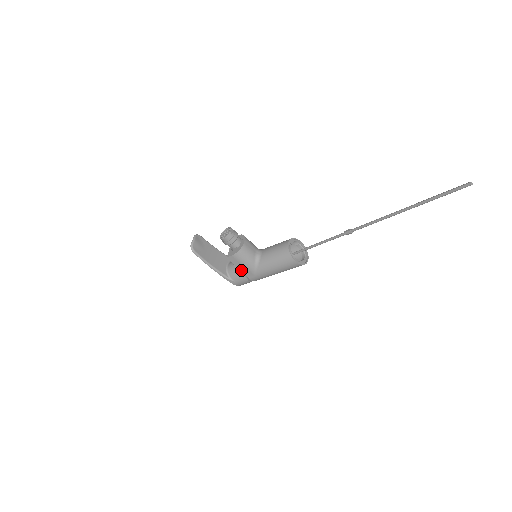
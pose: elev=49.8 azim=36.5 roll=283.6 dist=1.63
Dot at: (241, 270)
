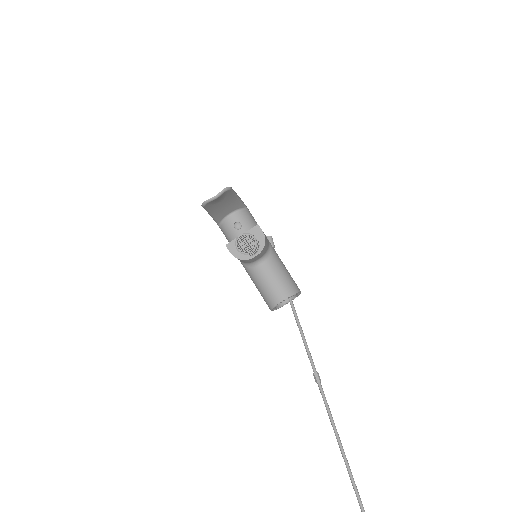
Dot at: occluded
